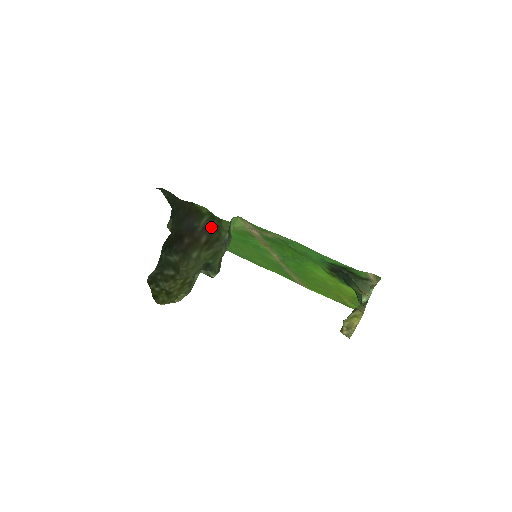
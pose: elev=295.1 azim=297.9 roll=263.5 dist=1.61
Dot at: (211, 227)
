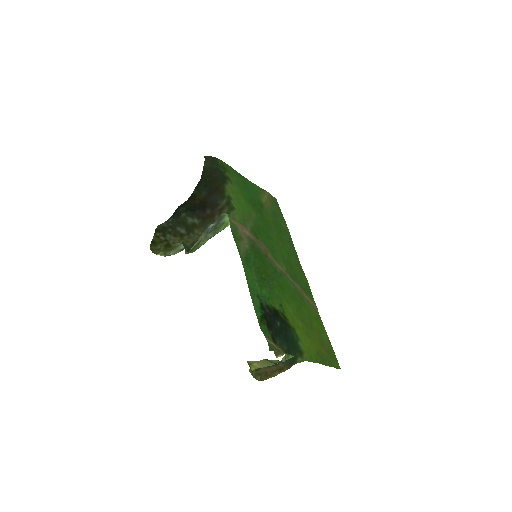
Dot at: (223, 211)
